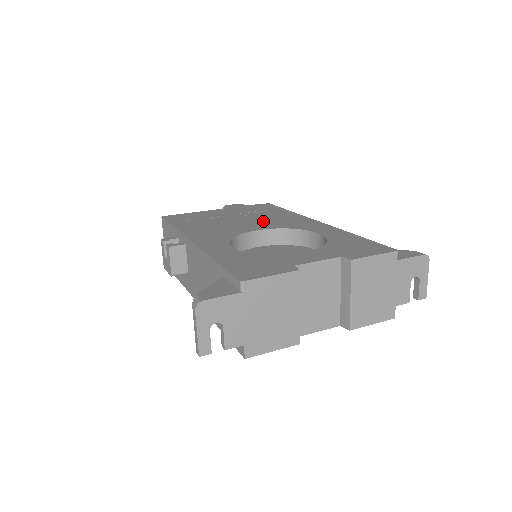
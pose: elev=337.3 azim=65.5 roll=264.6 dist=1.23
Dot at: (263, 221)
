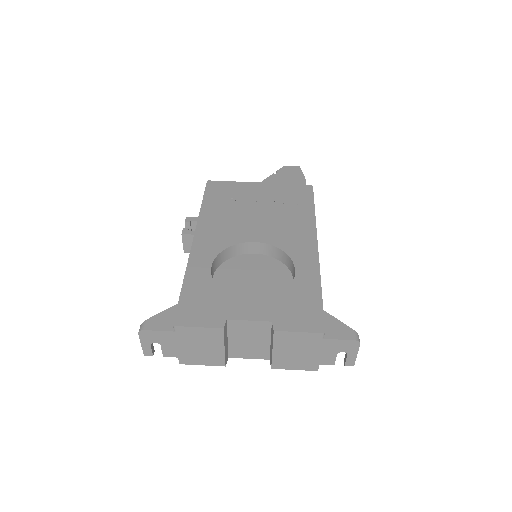
Dot at: (274, 225)
